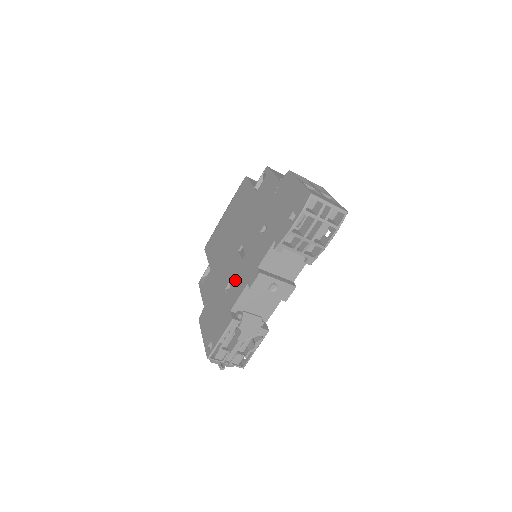
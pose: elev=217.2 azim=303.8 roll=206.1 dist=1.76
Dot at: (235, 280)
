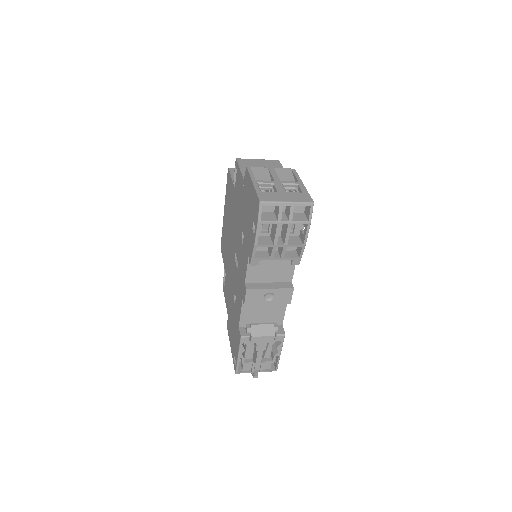
Dot at: (237, 292)
